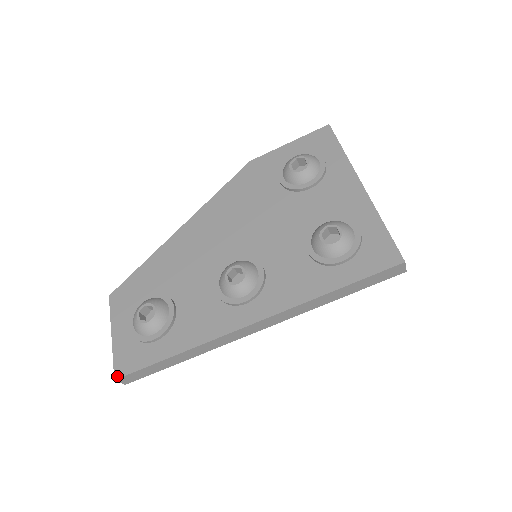
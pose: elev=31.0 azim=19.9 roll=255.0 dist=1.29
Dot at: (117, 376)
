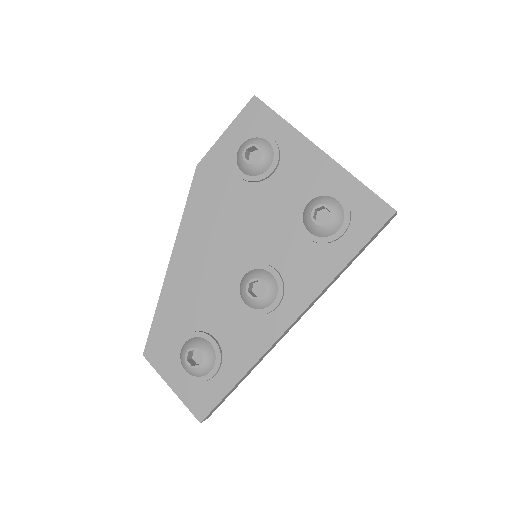
Dot at: (201, 419)
